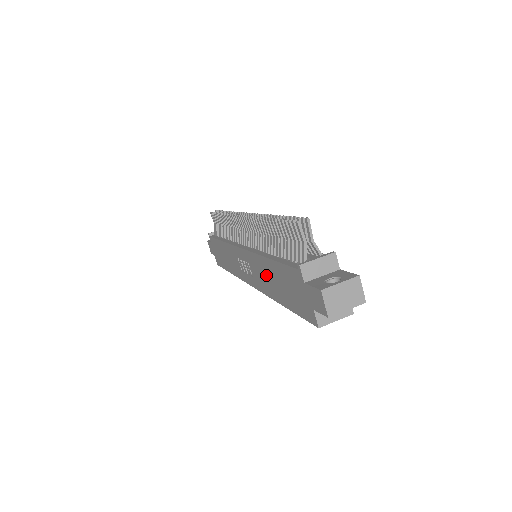
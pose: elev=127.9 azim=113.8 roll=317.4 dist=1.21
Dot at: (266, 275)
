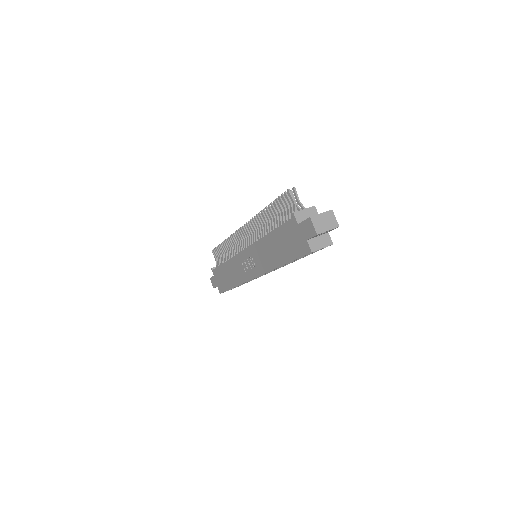
Dot at: (268, 251)
